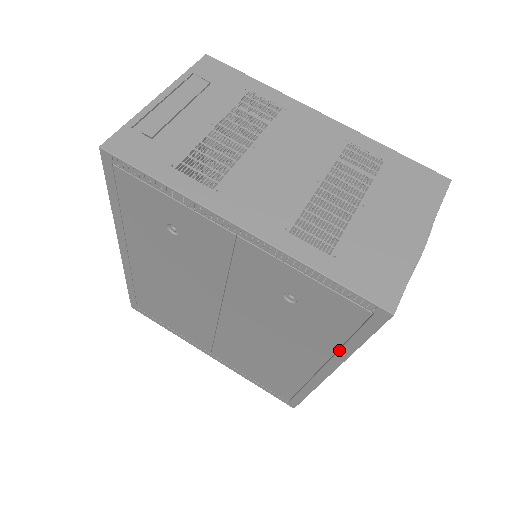
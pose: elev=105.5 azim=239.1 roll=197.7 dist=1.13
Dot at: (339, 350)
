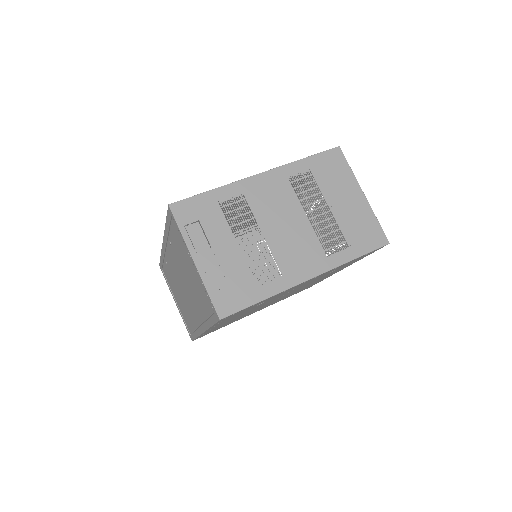
Dot at: occluded
